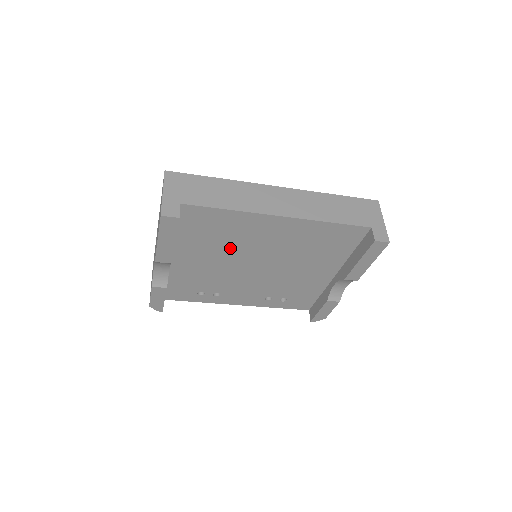
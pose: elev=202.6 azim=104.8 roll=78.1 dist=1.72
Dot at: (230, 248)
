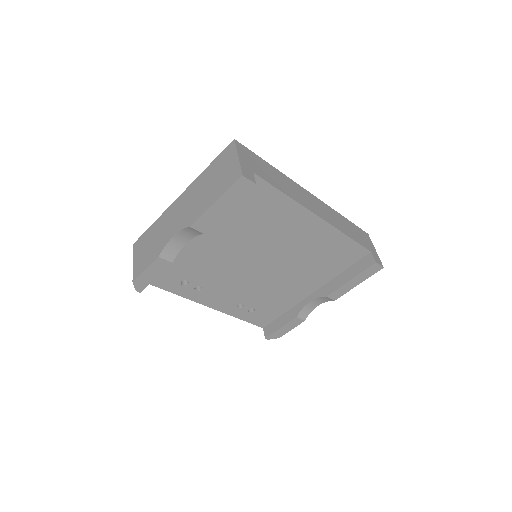
Dot at: (254, 237)
